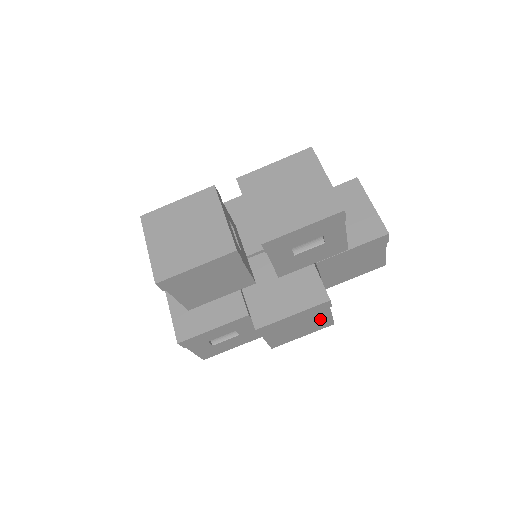
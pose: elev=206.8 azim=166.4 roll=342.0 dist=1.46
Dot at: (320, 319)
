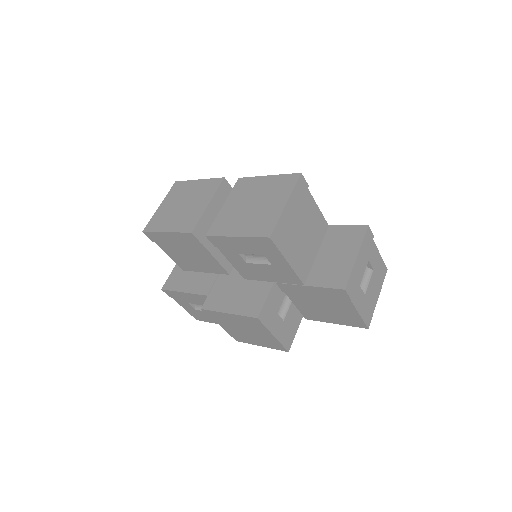
Dot at: (266, 336)
